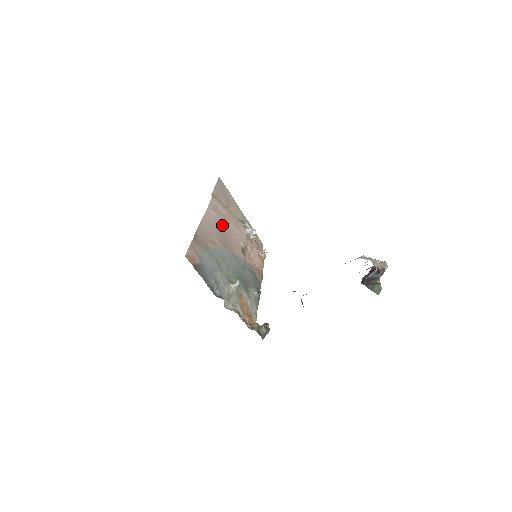
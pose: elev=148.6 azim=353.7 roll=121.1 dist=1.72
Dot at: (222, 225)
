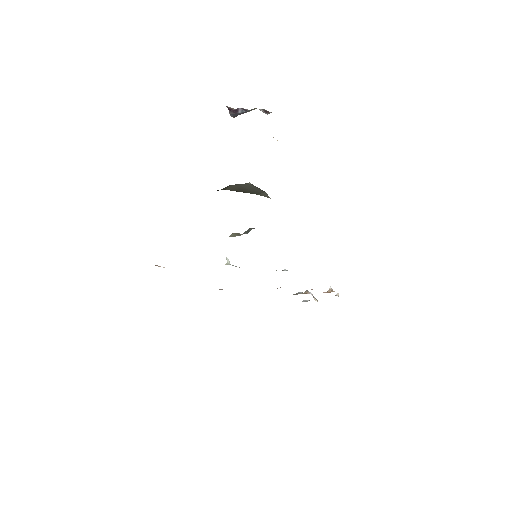
Dot at: occluded
